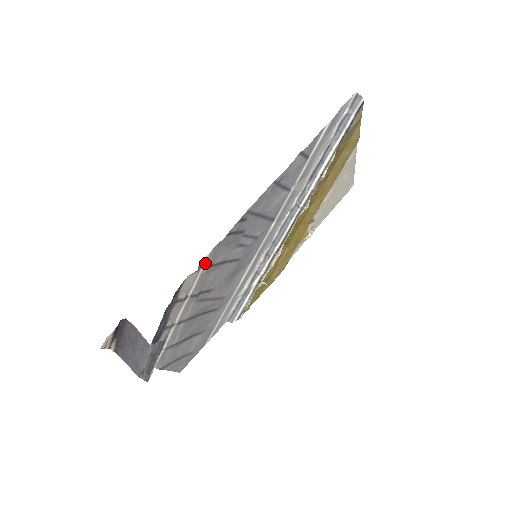
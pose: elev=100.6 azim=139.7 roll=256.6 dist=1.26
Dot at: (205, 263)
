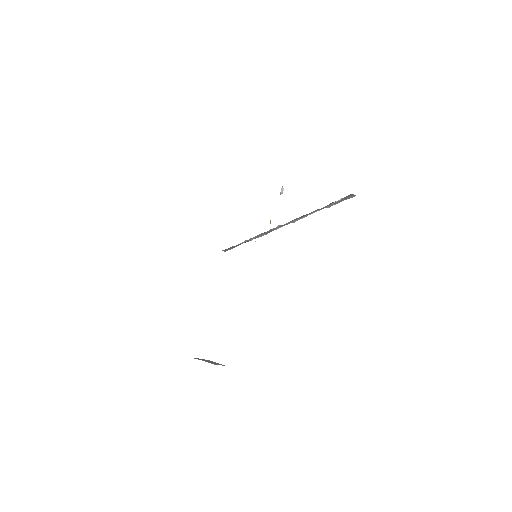
Dot at: occluded
